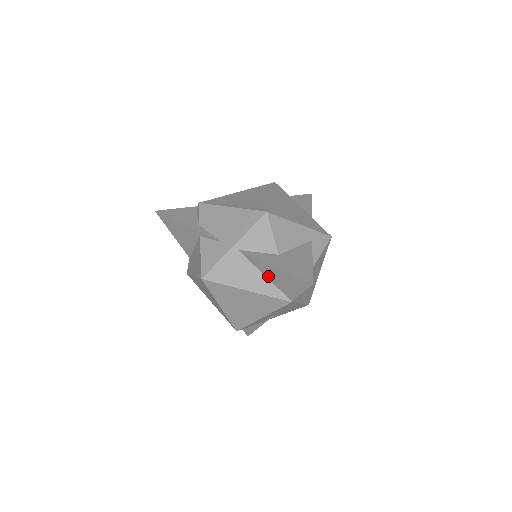
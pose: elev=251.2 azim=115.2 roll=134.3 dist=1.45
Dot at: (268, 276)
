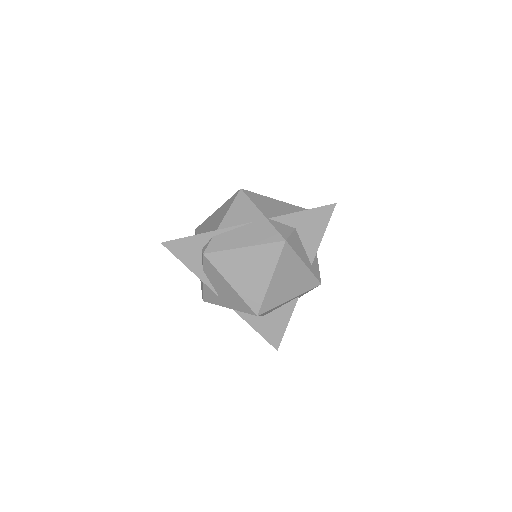
Dot at: occluded
